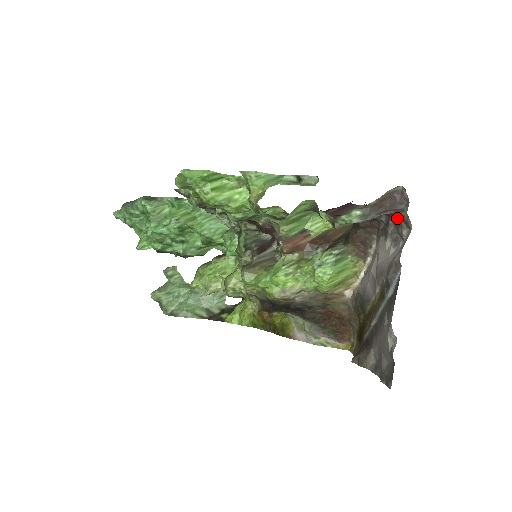
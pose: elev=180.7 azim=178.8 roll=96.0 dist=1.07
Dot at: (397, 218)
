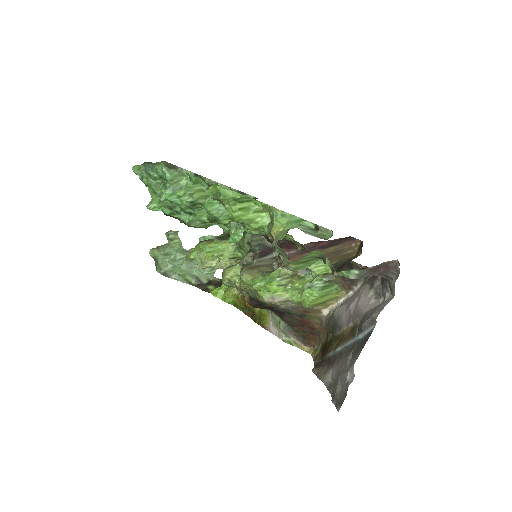
Dot at: (385, 280)
